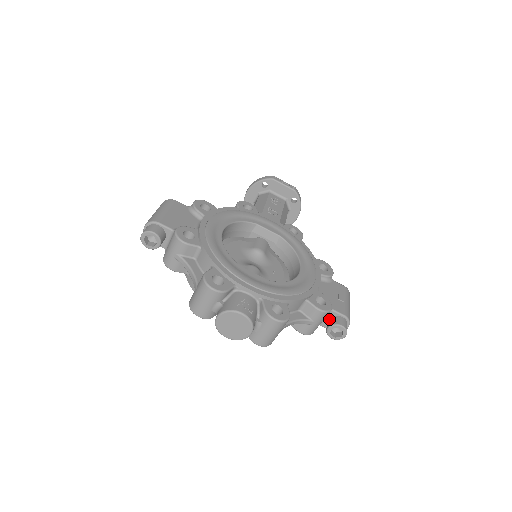
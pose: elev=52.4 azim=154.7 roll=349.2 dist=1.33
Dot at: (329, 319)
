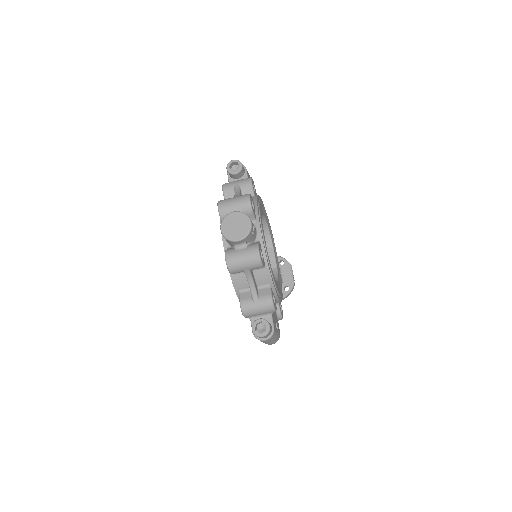
Dot at: occluded
